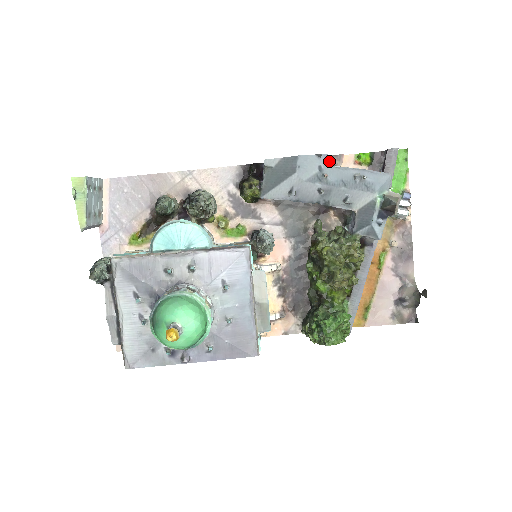
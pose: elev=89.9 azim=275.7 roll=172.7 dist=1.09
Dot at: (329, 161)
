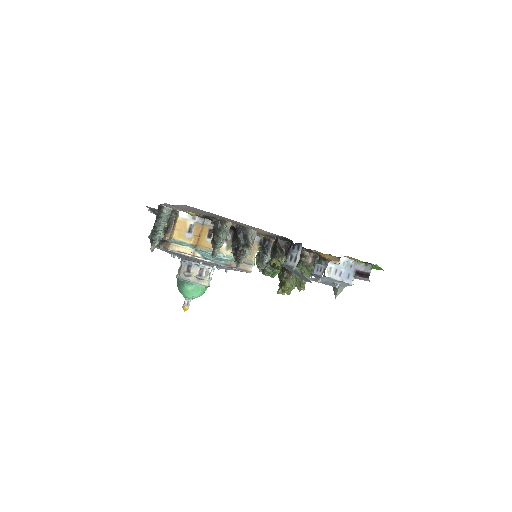
Dot at: occluded
